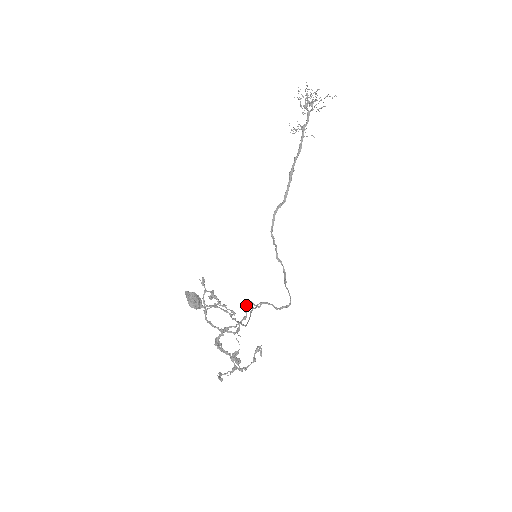
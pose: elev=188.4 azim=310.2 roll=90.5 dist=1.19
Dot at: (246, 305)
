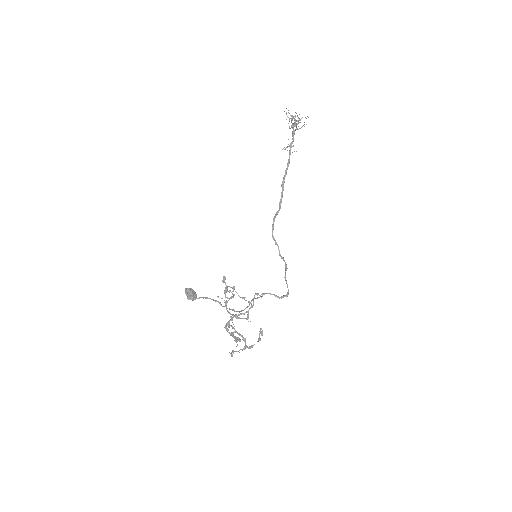
Dot at: (254, 296)
